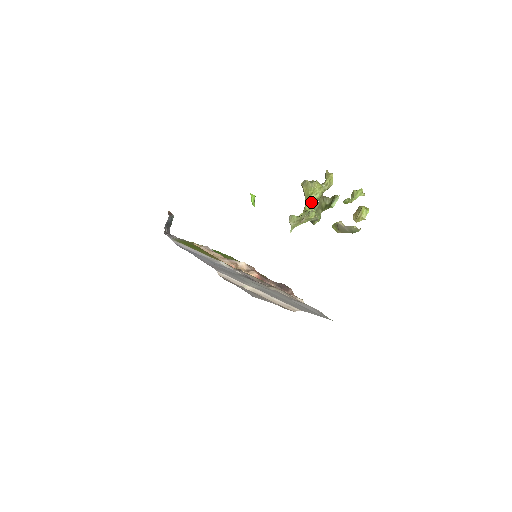
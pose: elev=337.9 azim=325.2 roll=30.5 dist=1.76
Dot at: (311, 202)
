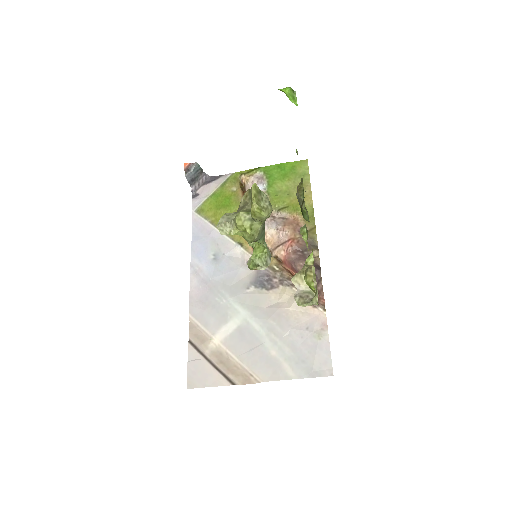
Dot at: occluded
